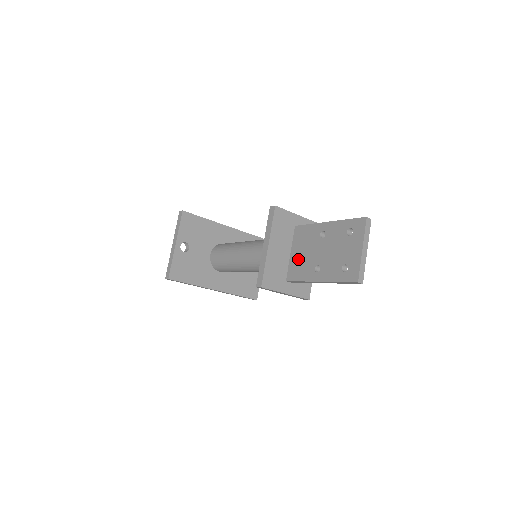
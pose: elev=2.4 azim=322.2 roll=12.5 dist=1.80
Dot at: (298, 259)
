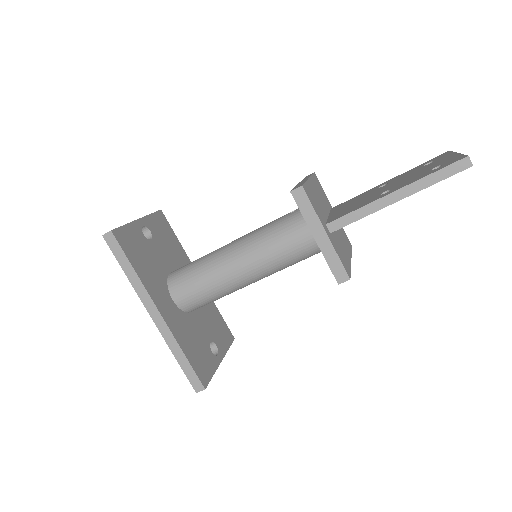
Dot at: (345, 209)
